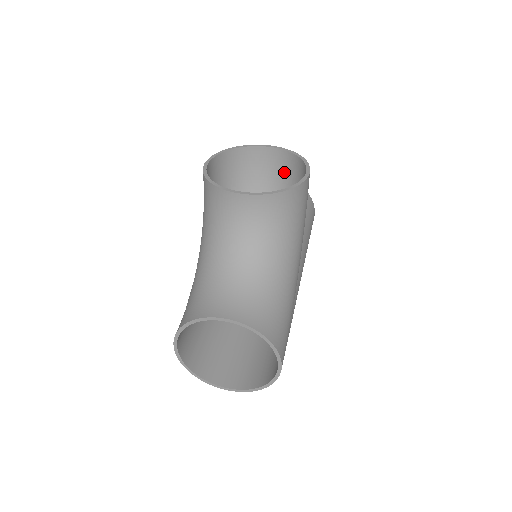
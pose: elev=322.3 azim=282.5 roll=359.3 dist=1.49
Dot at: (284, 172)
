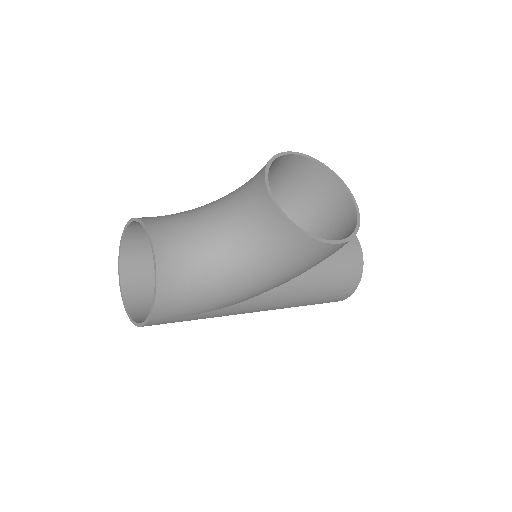
Dot at: (340, 229)
